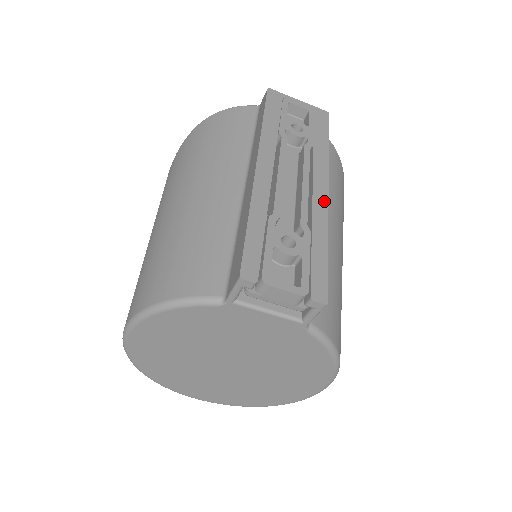
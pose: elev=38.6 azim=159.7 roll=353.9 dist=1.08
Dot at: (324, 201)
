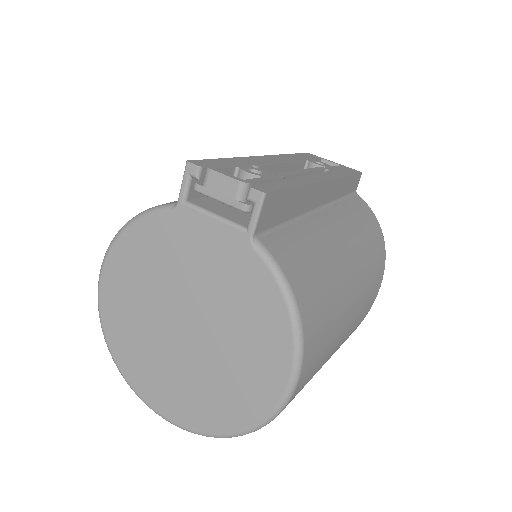
Dot at: (316, 180)
